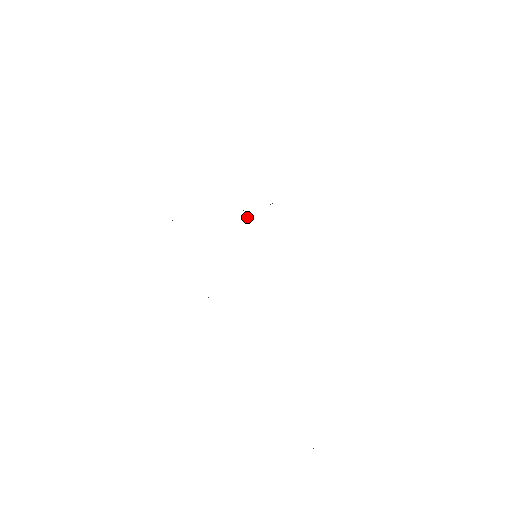
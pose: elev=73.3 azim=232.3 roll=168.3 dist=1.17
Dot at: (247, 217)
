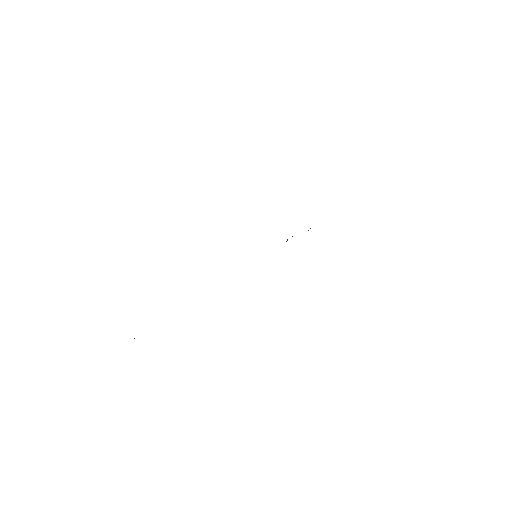
Dot at: occluded
